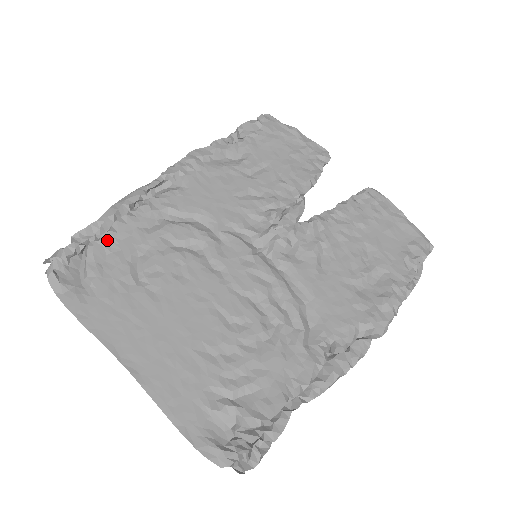
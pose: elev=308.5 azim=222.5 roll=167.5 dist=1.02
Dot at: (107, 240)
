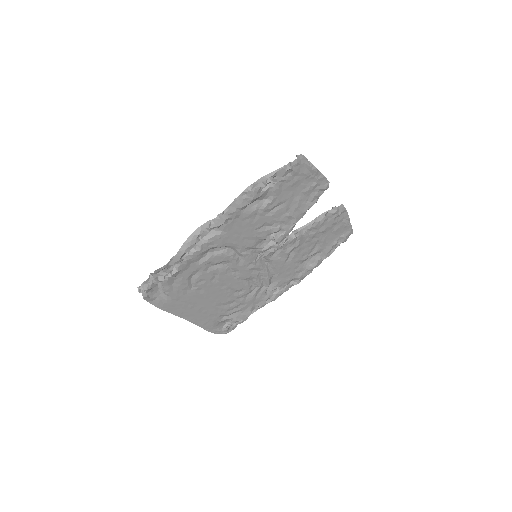
Dot at: (175, 275)
